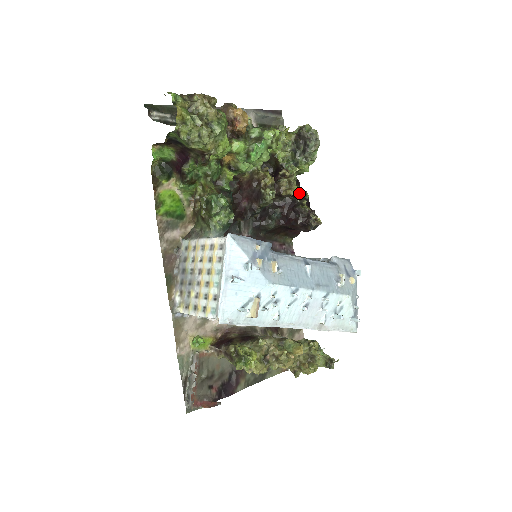
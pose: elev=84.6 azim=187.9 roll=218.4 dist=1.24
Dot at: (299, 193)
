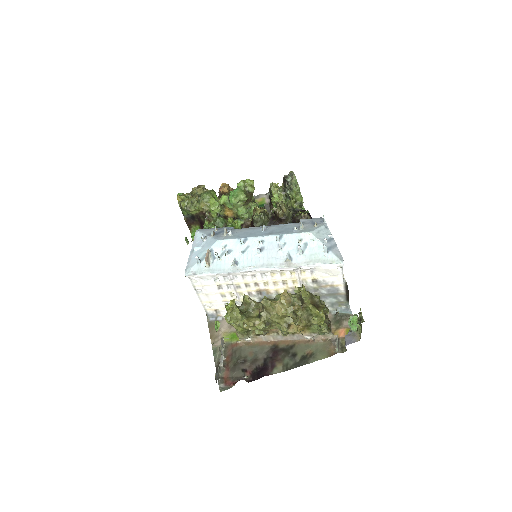
Dot at: occluded
